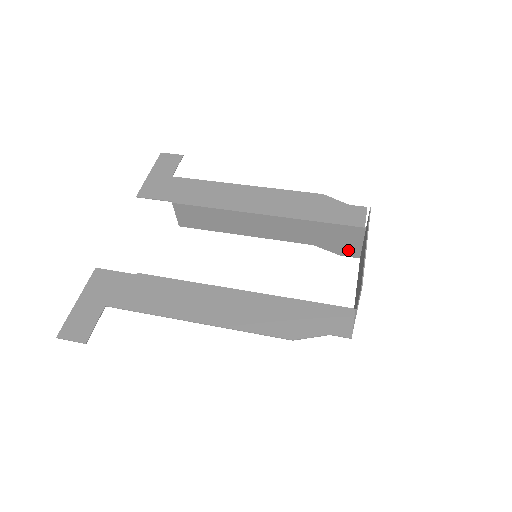
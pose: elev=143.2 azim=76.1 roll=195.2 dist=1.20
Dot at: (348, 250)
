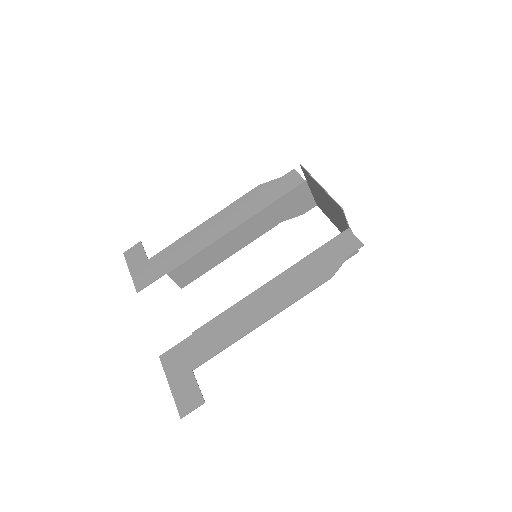
Dot at: (306, 206)
